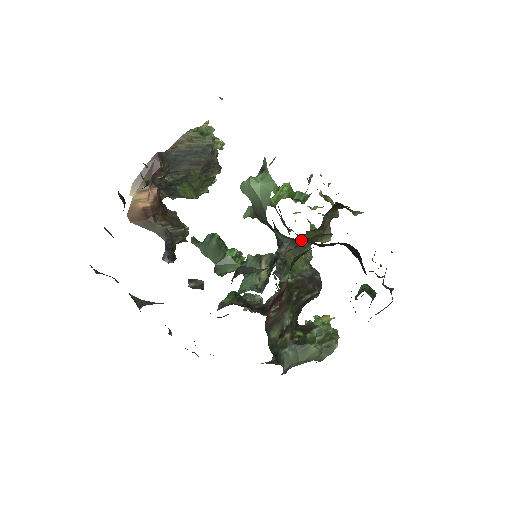
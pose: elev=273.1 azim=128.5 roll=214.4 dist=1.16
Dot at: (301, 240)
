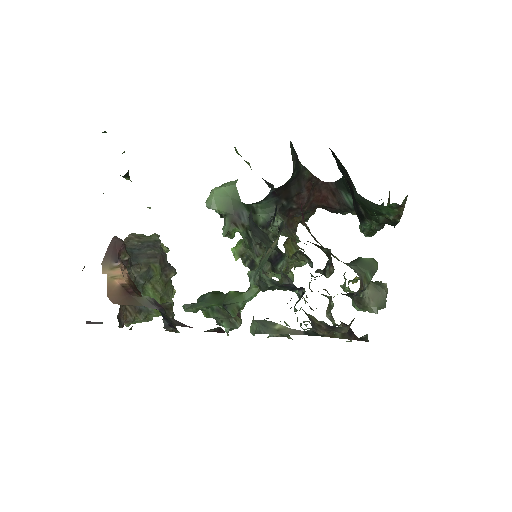
Dot at: (284, 216)
